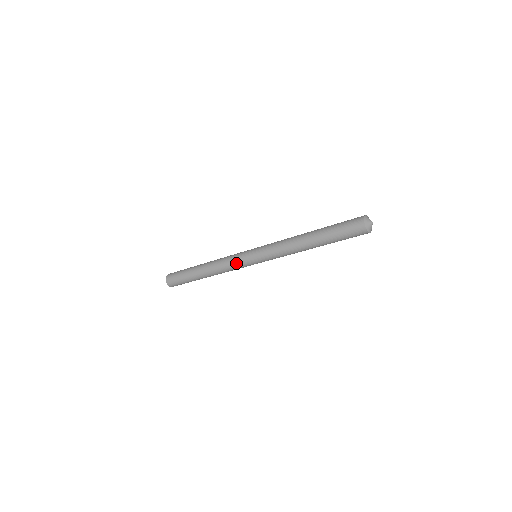
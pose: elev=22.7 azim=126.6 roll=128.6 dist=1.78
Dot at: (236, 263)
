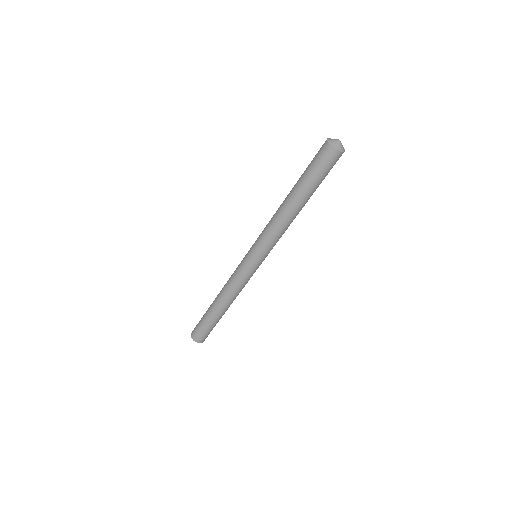
Dot at: (239, 273)
